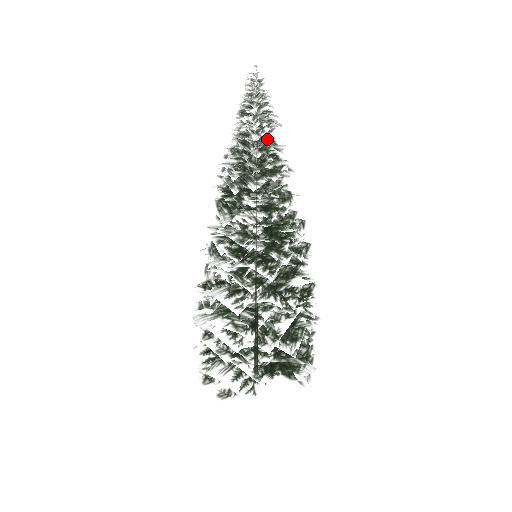
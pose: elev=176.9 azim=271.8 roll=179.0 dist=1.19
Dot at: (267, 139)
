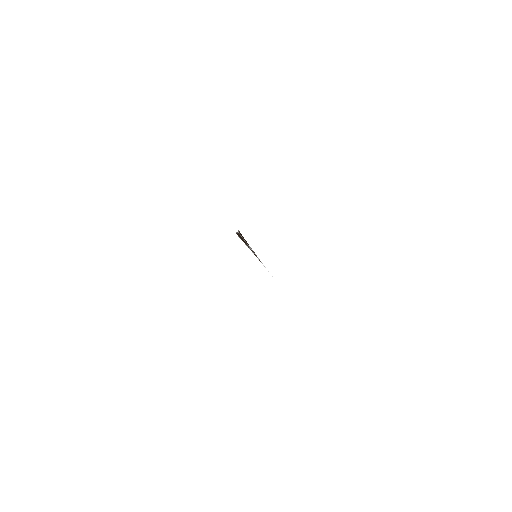
Dot at: occluded
